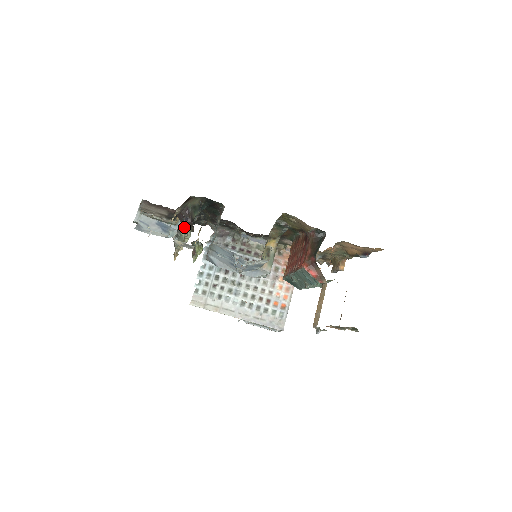
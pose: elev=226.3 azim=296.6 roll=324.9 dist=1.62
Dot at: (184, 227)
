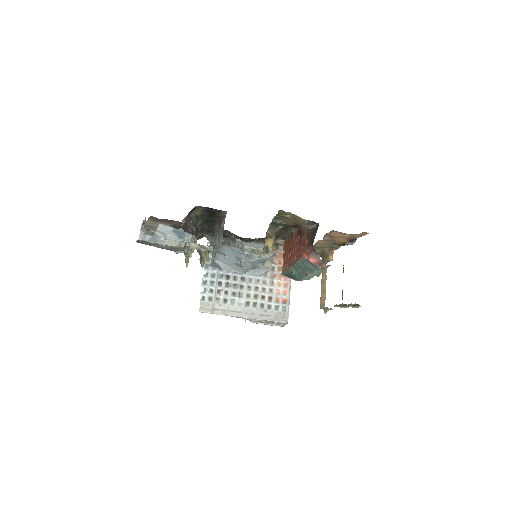
Dot at: occluded
